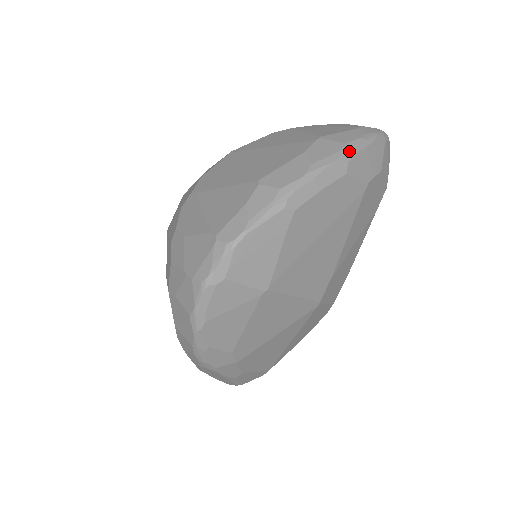
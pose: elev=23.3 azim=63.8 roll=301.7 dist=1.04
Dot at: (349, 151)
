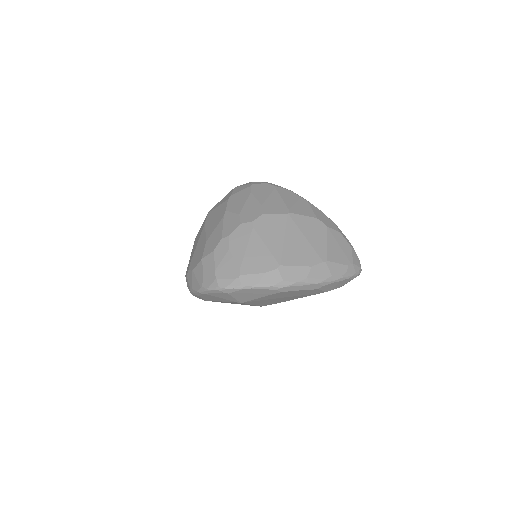
Dot at: (329, 281)
